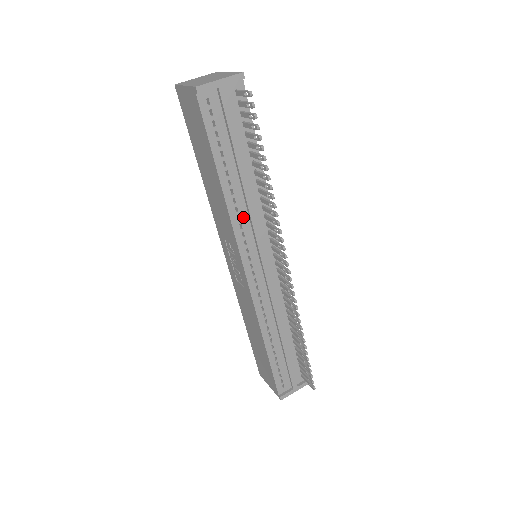
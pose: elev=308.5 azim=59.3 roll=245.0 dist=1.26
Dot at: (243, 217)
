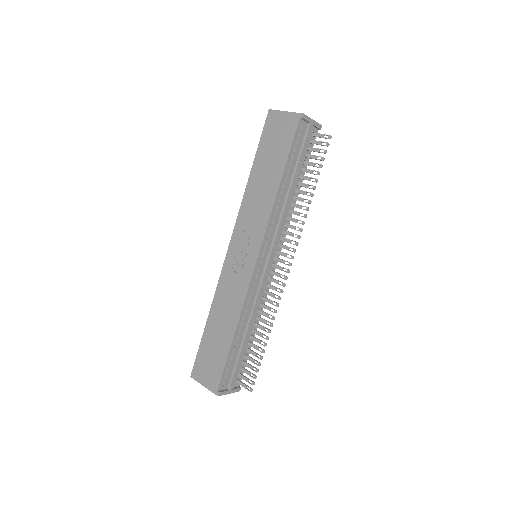
Dot at: (277, 216)
